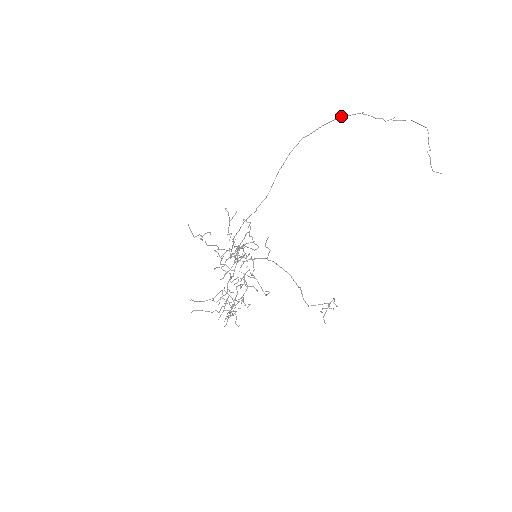
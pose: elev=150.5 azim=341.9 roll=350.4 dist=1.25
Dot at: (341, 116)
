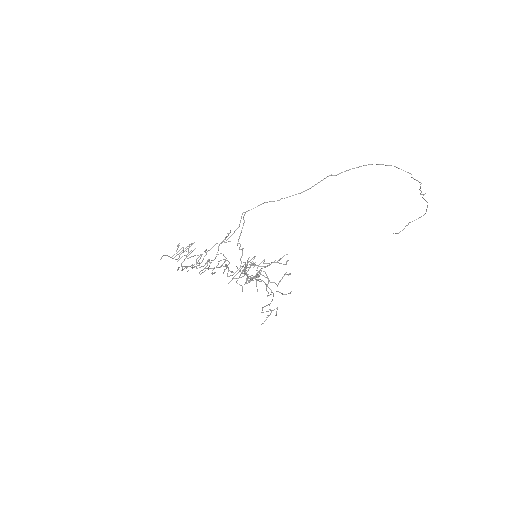
Dot at: (411, 174)
